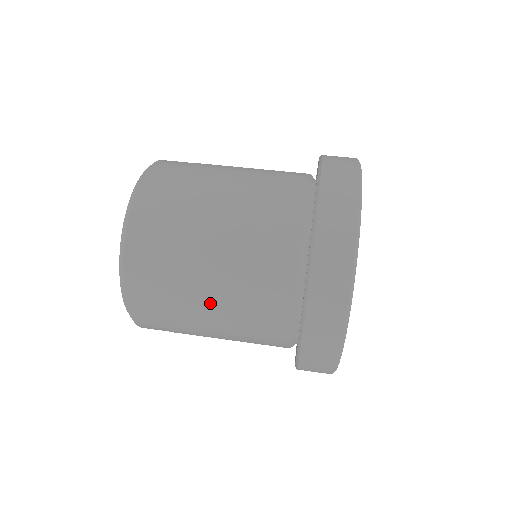
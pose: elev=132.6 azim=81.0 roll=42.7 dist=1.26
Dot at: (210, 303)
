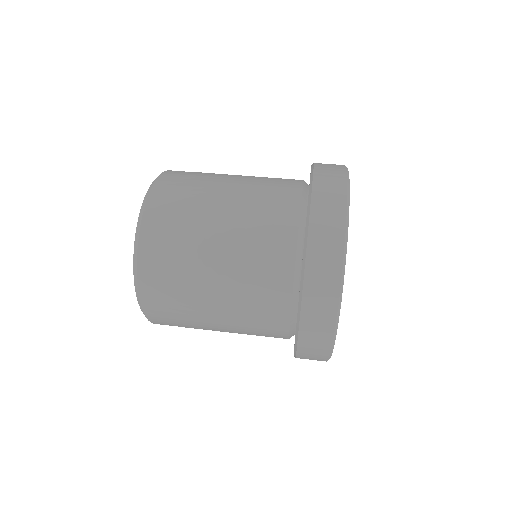
Dot at: (221, 227)
